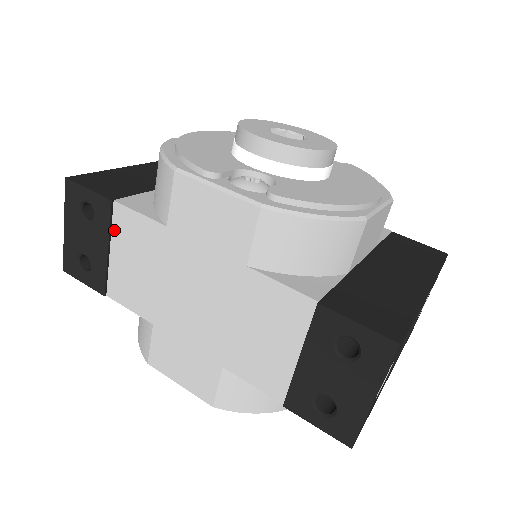
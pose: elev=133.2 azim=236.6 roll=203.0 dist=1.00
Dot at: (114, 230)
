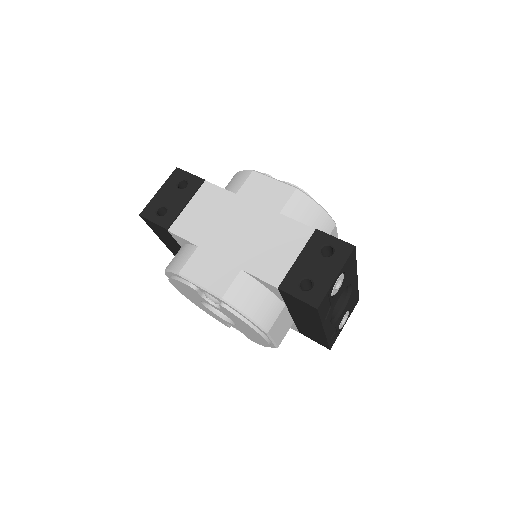
Dot at: (197, 194)
